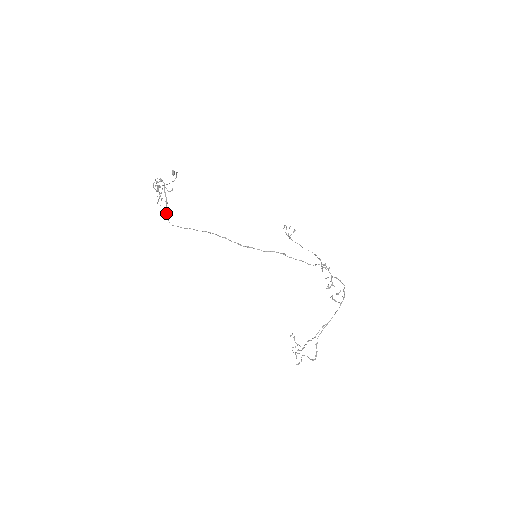
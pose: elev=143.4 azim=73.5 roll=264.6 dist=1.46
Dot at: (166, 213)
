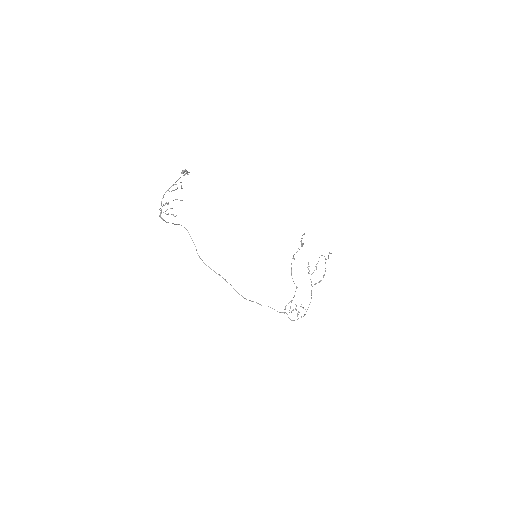
Dot at: (177, 224)
